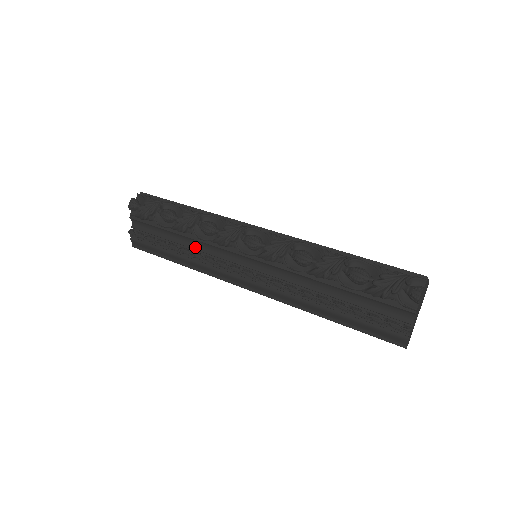
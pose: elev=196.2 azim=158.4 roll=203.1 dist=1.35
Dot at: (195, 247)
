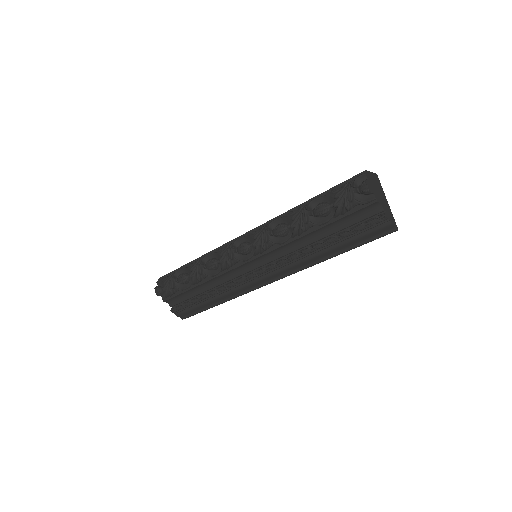
Dot at: (216, 284)
